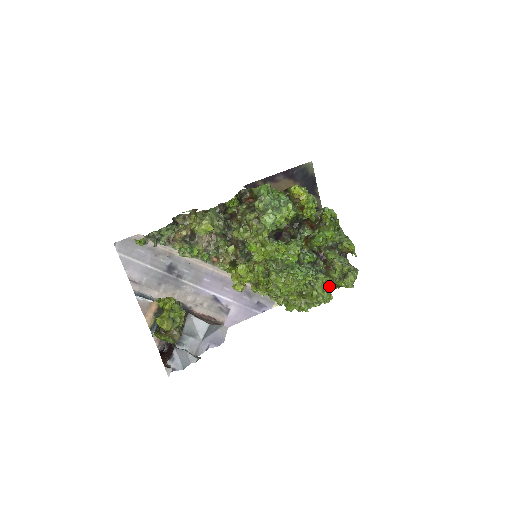
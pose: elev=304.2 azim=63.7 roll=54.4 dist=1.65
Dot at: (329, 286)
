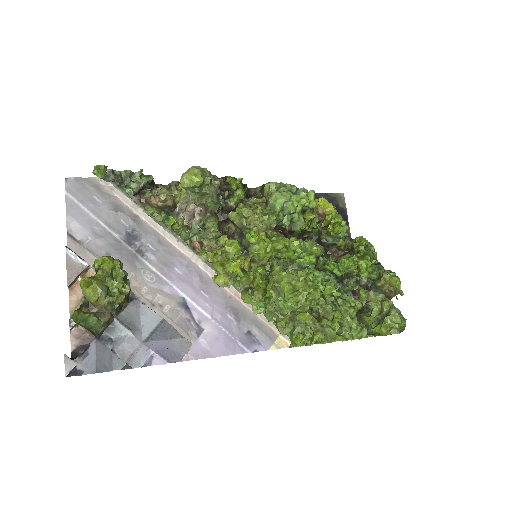
Dot at: occluded
